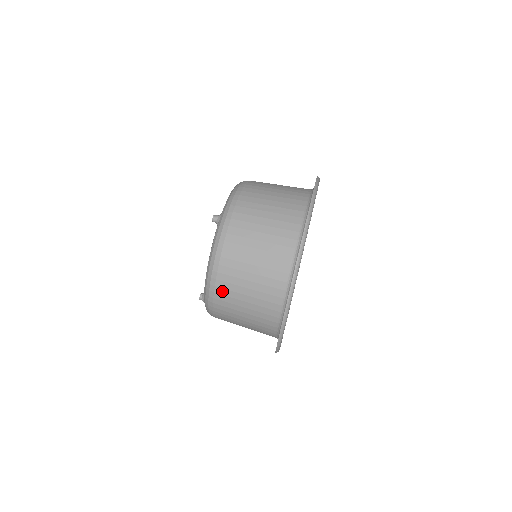
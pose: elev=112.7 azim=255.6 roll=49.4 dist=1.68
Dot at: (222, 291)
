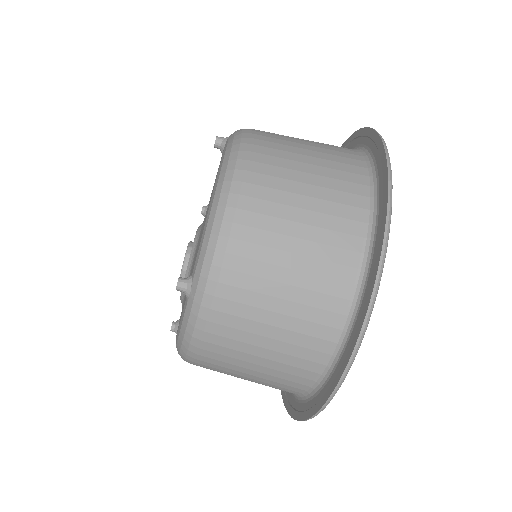
Dot at: (203, 367)
